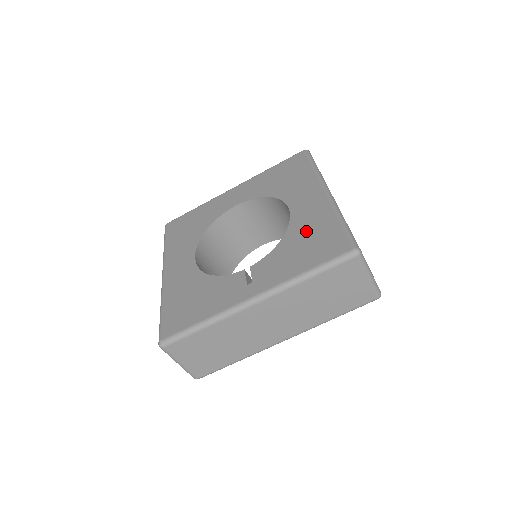
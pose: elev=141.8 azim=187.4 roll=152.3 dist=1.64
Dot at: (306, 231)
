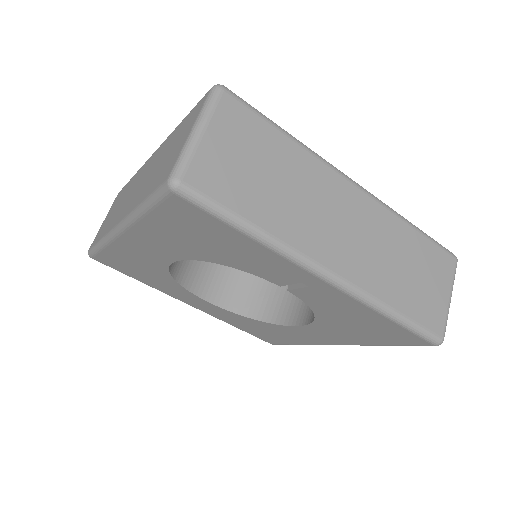
Dot at: occluded
